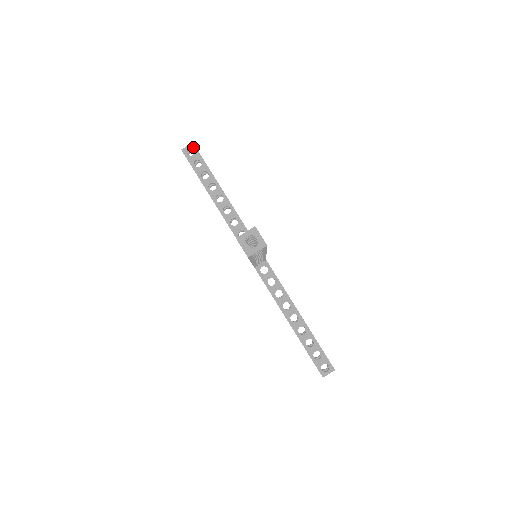
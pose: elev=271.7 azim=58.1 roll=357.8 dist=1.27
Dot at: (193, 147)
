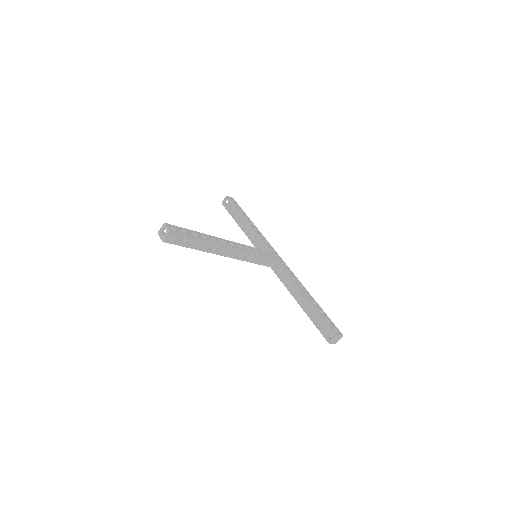
Dot at: (227, 198)
